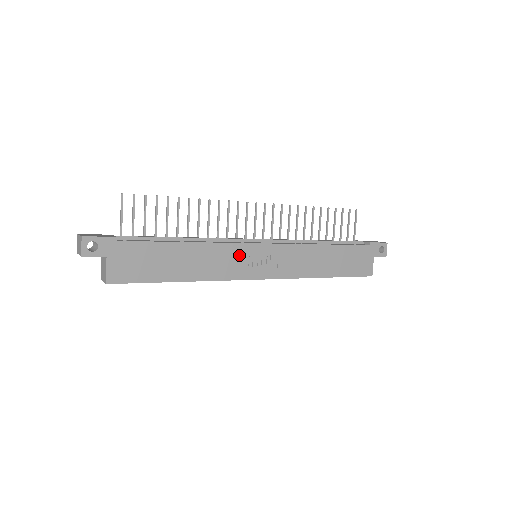
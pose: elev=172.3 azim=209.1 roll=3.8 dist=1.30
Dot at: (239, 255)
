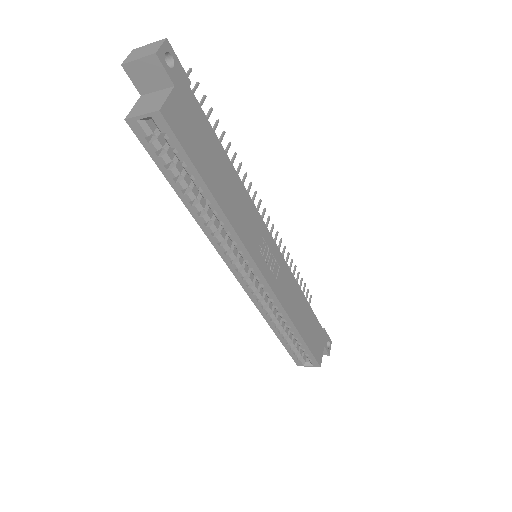
Dot at: (259, 231)
